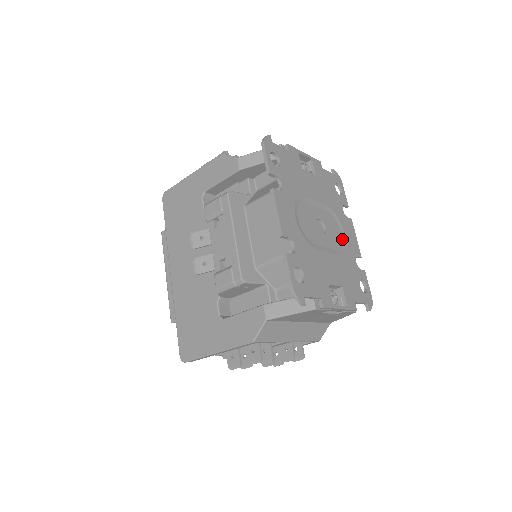
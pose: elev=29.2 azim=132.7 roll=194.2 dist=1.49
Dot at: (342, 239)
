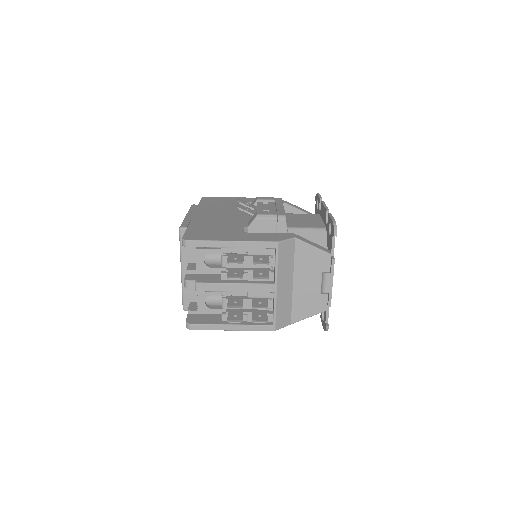
Dot at: occluded
